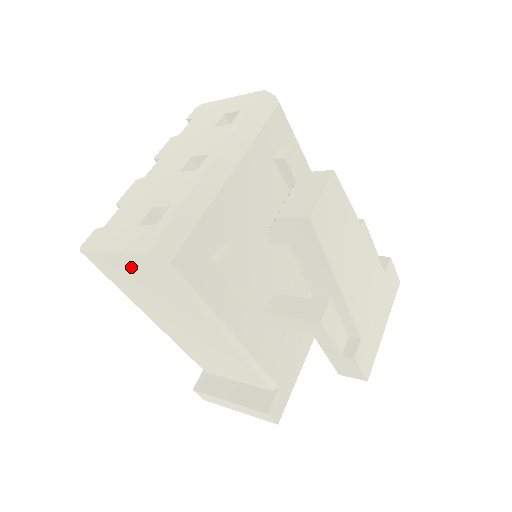
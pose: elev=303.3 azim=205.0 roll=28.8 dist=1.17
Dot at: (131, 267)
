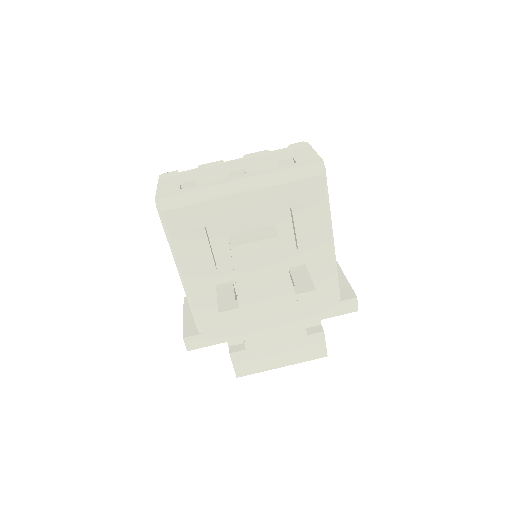
Dot at: occluded
